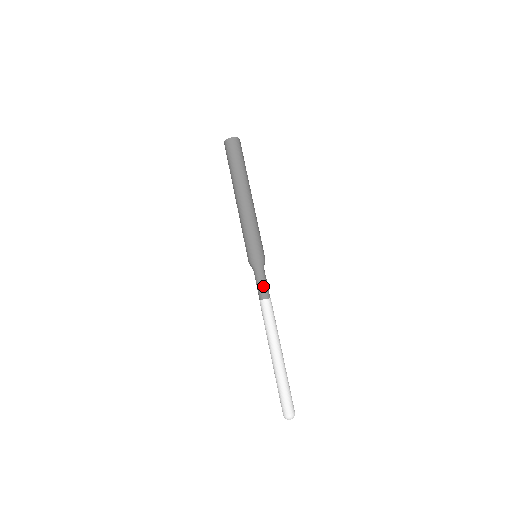
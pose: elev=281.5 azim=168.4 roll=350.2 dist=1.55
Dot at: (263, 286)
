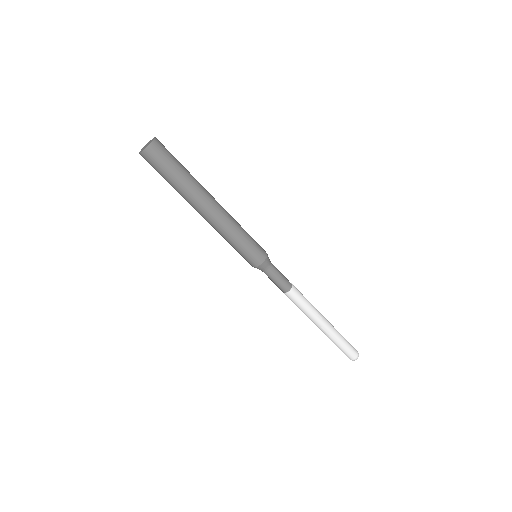
Dot at: (280, 282)
